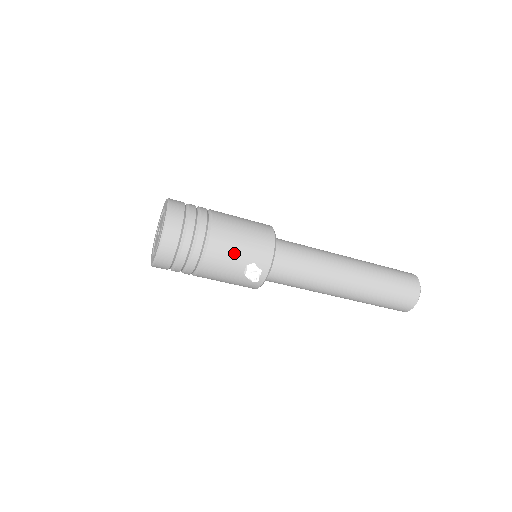
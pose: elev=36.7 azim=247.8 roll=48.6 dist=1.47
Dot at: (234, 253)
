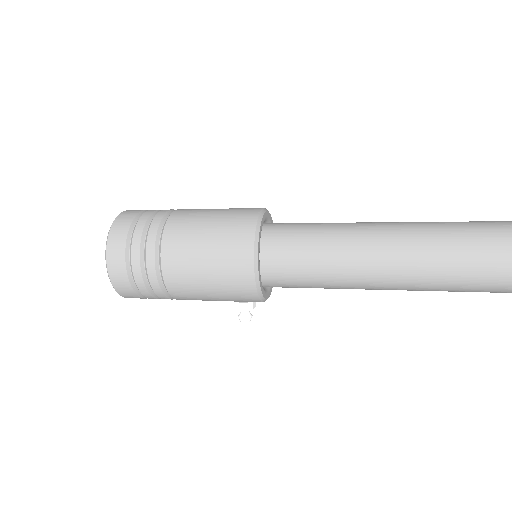
Dot at: (210, 300)
